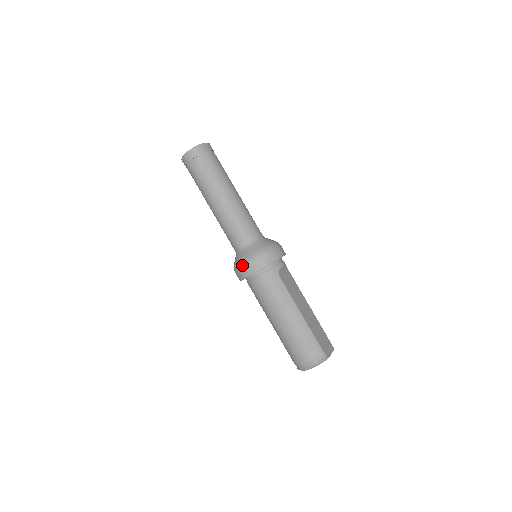
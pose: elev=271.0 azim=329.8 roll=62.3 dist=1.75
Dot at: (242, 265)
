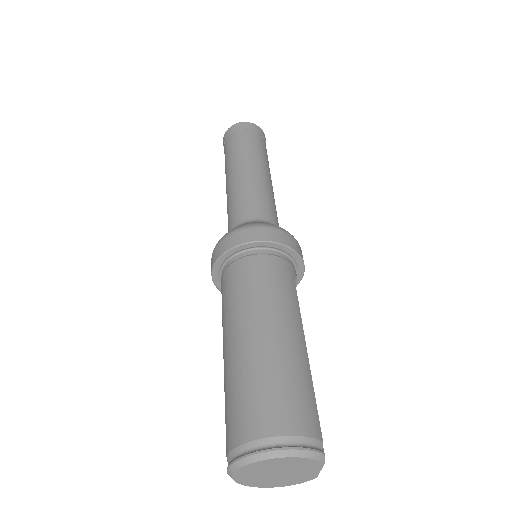
Dot at: (252, 225)
